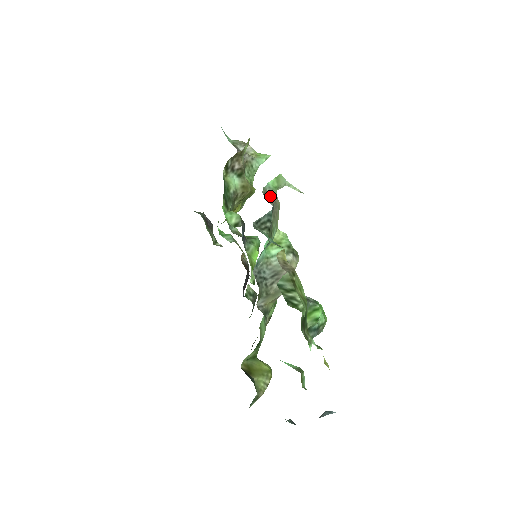
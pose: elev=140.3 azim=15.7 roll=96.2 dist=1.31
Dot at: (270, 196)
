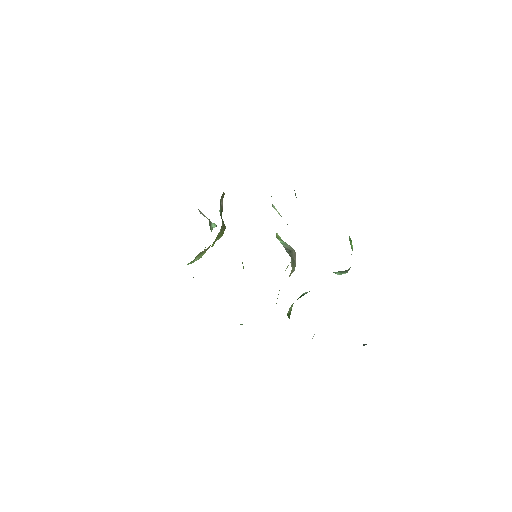
Dot at: occluded
